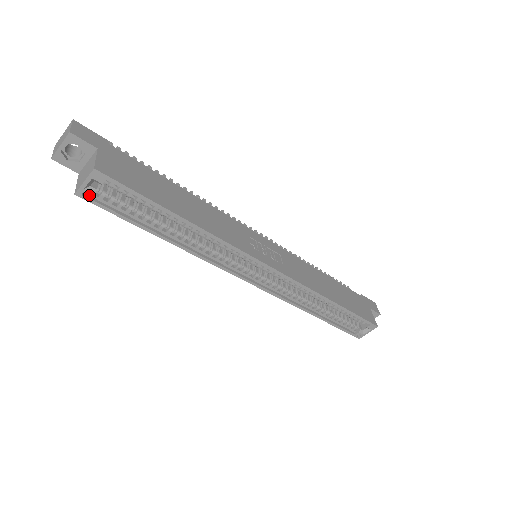
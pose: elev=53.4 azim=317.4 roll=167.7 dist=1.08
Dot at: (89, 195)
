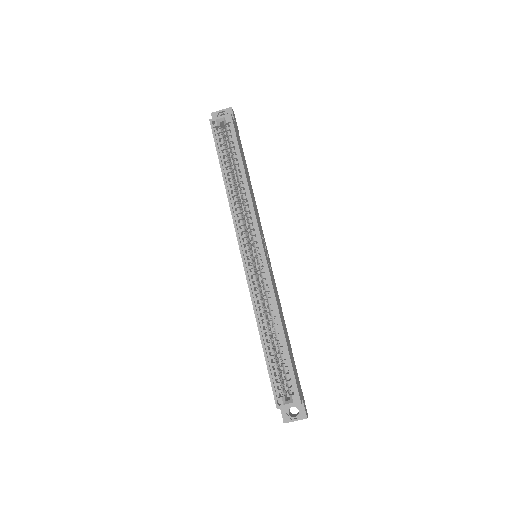
Dot at: (215, 124)
